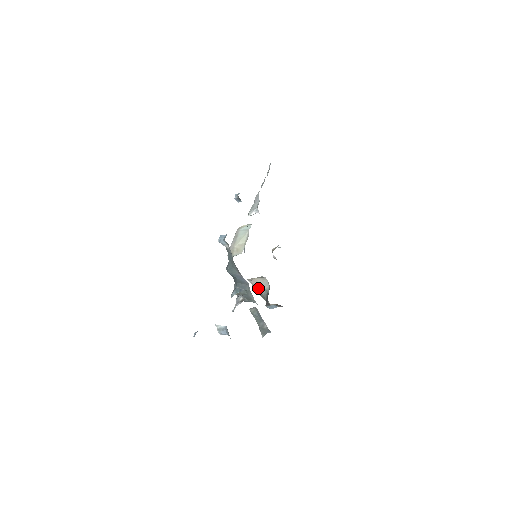
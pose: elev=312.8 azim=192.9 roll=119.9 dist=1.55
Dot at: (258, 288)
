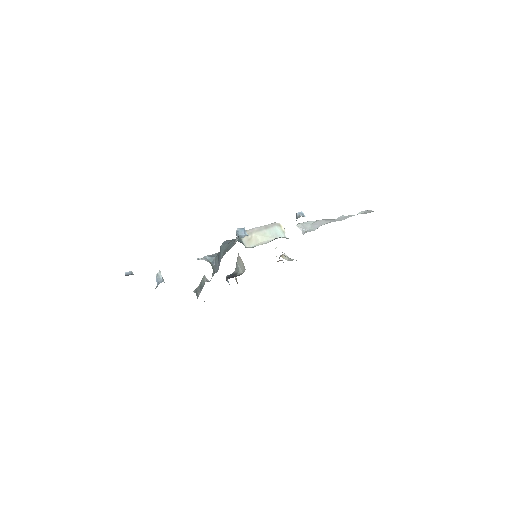
Dot at: (238, 262)
